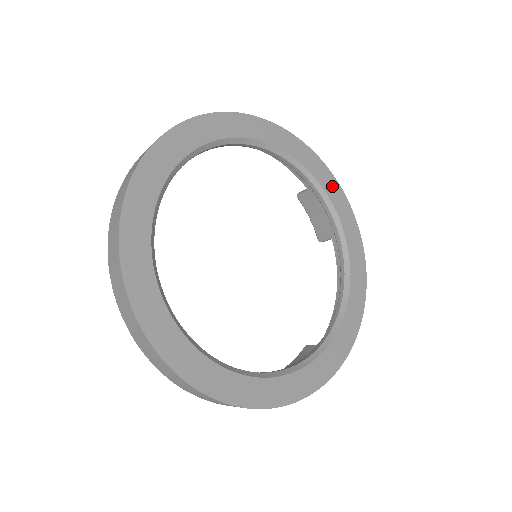
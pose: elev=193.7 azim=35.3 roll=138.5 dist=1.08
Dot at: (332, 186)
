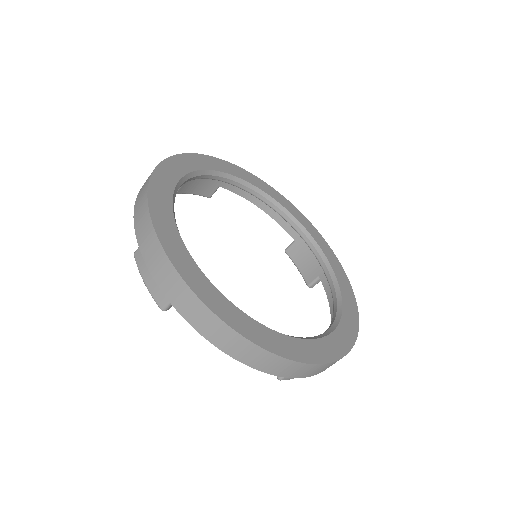
Dot at: (314, 232)
